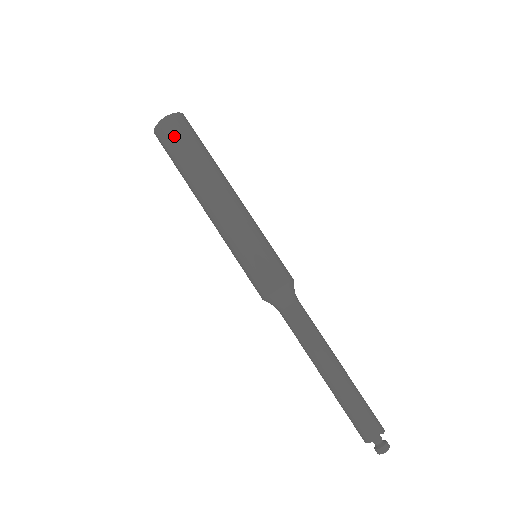
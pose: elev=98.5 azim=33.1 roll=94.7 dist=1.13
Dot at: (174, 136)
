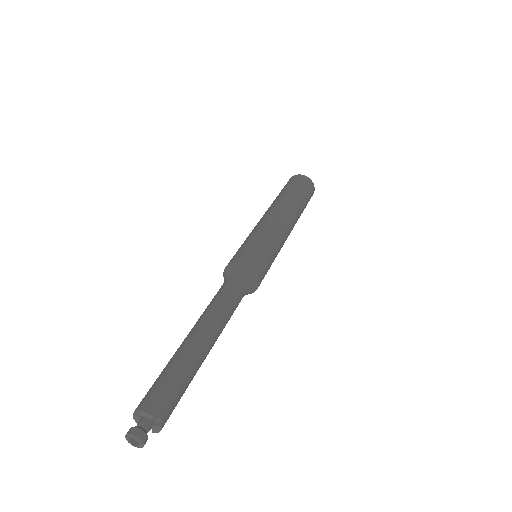
Dot at: (305, 185)
